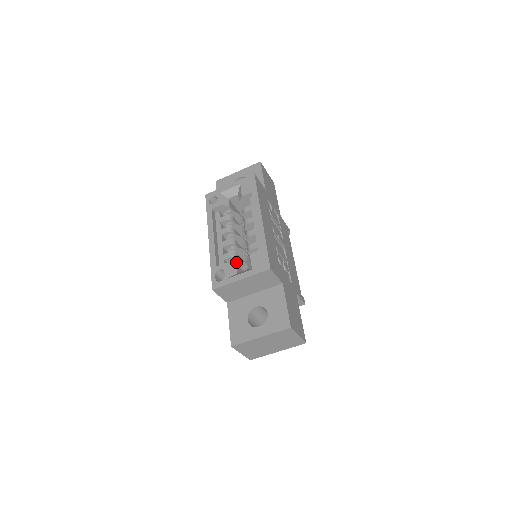
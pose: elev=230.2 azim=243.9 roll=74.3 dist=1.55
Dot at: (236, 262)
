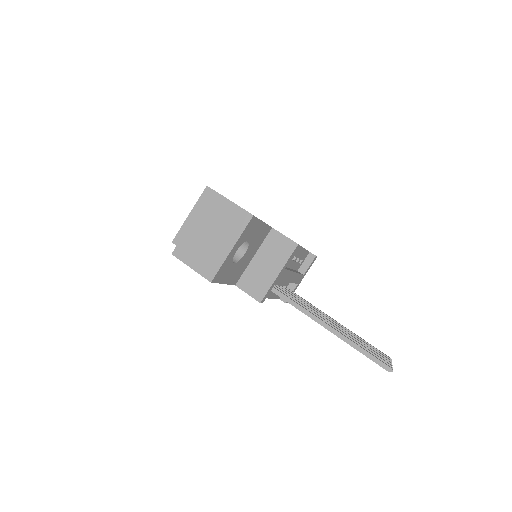
Dot at: occluded
